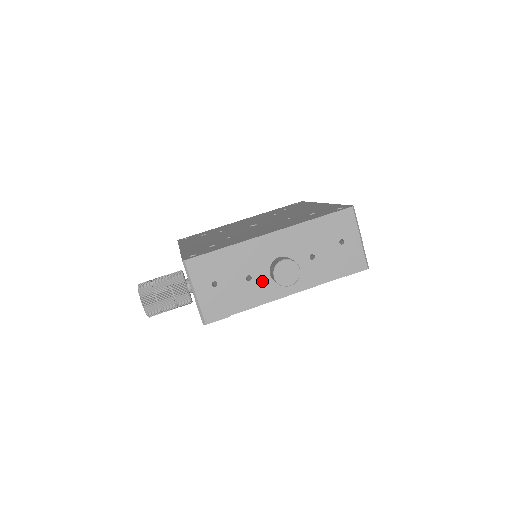
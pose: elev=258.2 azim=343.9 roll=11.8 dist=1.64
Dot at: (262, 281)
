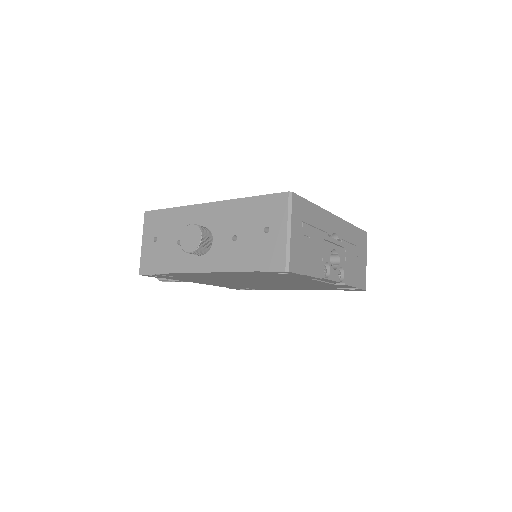
Dot at: occluded
